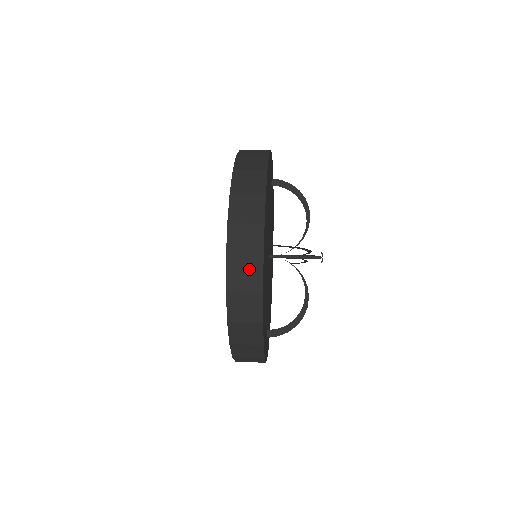
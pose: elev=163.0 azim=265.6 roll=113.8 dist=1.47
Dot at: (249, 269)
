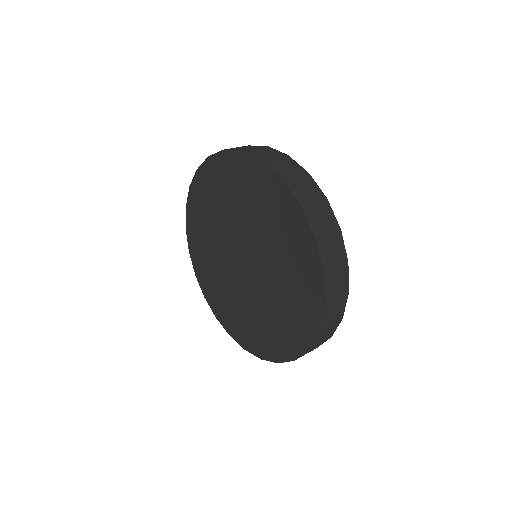
Dot at: (334, 243)
